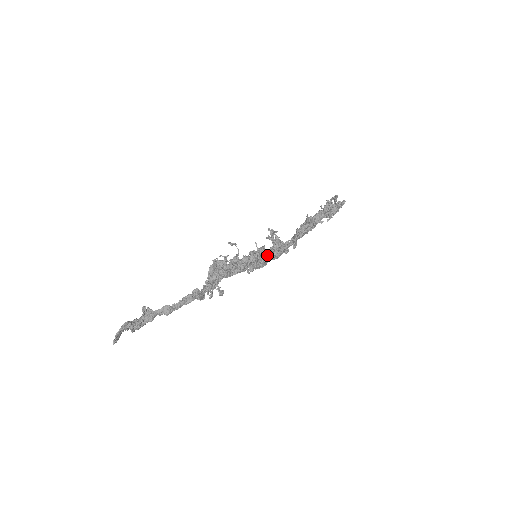
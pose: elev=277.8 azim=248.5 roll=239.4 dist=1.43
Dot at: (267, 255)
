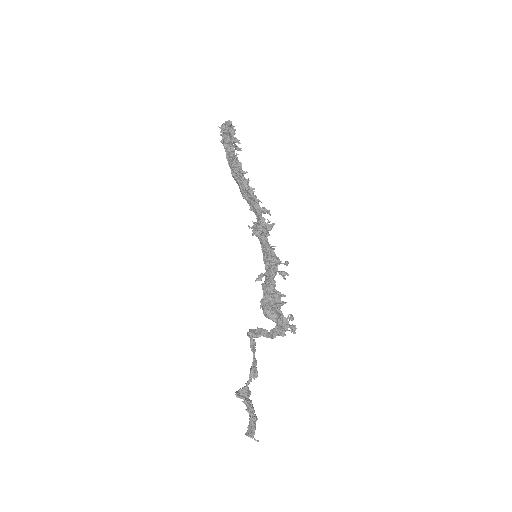
Dot at: occluded
